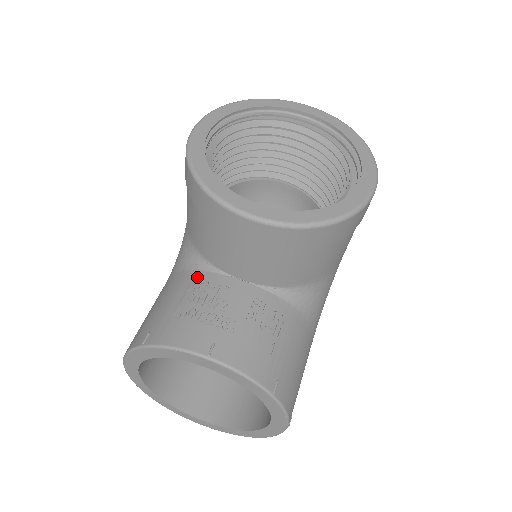
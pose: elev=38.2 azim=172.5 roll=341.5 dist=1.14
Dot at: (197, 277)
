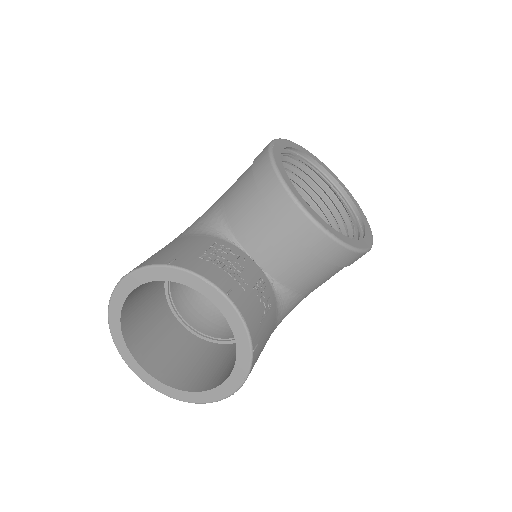
Dot at: (221, 242)
